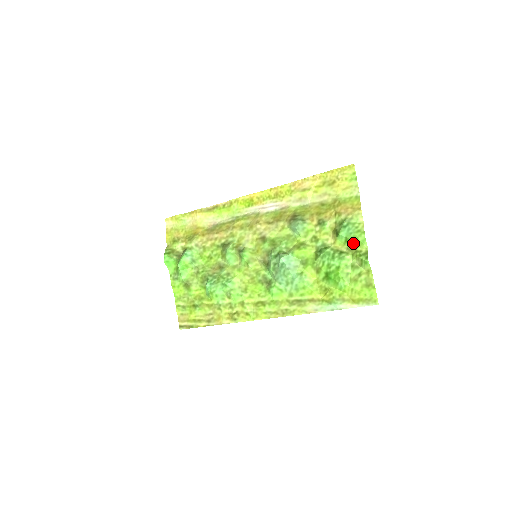
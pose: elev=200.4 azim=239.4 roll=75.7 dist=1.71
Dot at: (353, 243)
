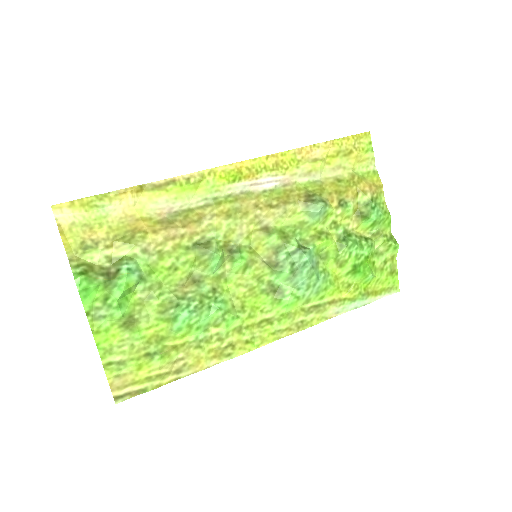
Dot at: (379, 227)
